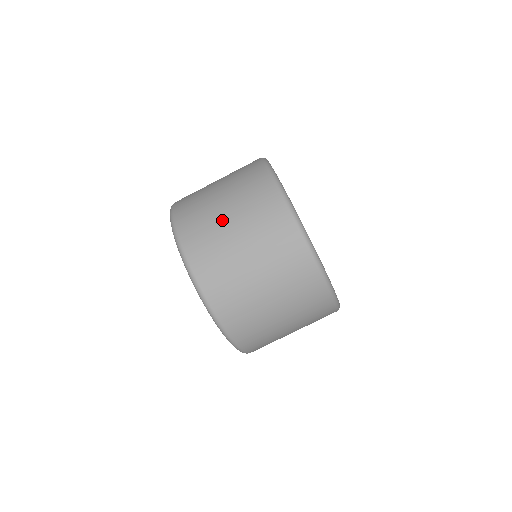
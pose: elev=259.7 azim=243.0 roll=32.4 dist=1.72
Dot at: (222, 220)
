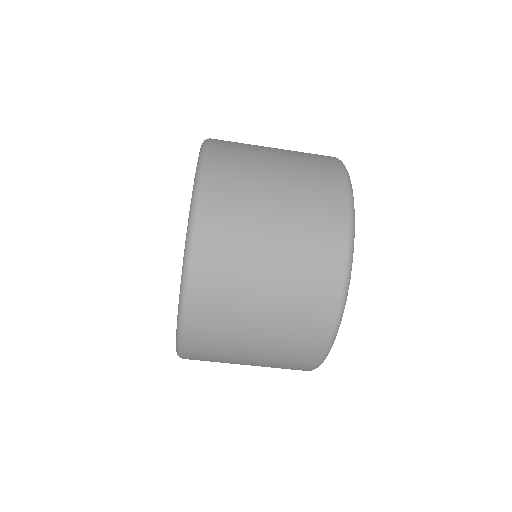
Dot at: (257, 281)
